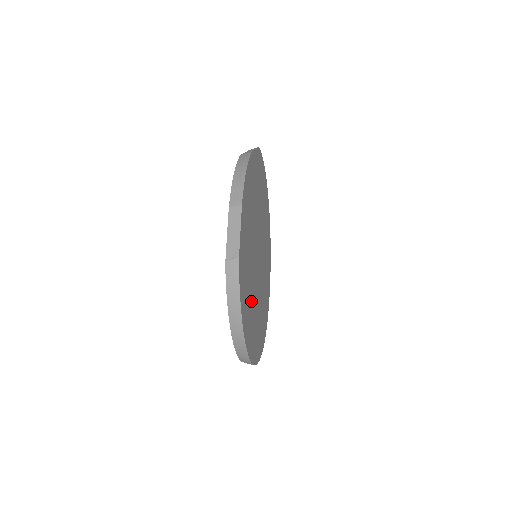
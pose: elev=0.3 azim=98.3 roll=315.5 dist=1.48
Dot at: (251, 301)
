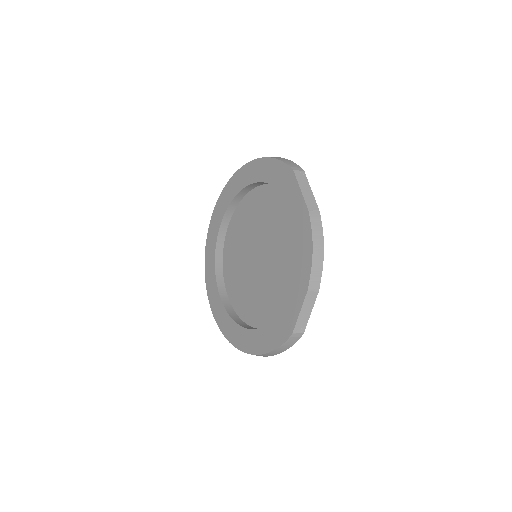
Dot at: (260, 314)
